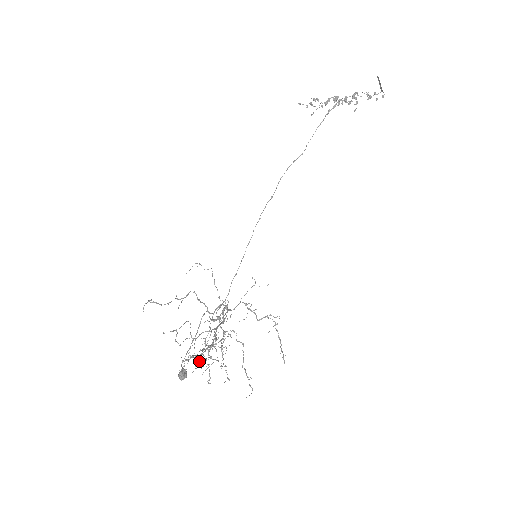
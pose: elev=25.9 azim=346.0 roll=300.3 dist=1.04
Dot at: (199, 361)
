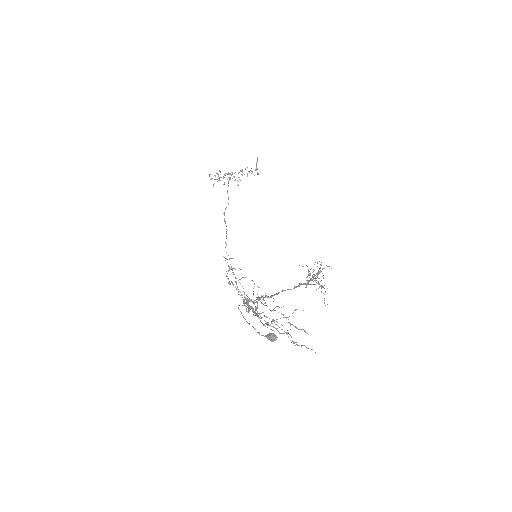
Dot at: (284, 317)
